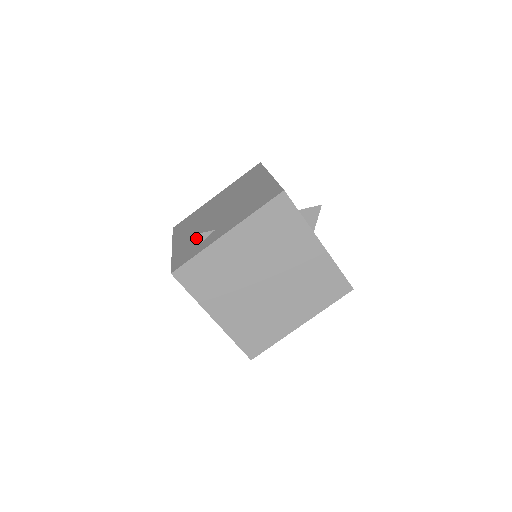
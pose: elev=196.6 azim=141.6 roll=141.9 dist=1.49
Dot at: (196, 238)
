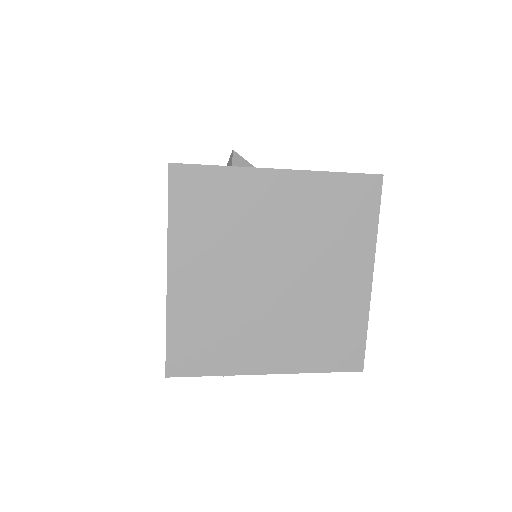
Dot at: occluded
